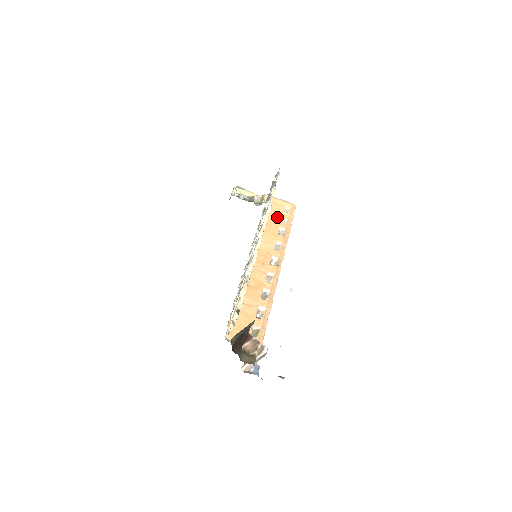
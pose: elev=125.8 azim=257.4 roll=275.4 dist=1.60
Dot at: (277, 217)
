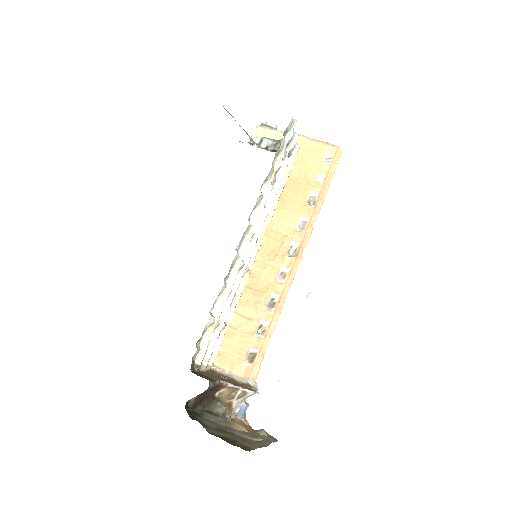
Dot at: (309, 174)
